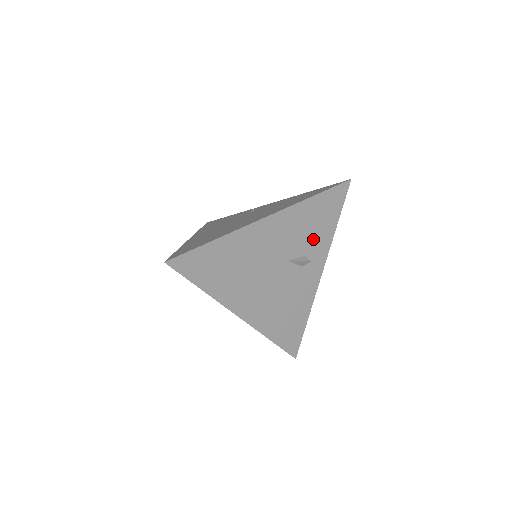
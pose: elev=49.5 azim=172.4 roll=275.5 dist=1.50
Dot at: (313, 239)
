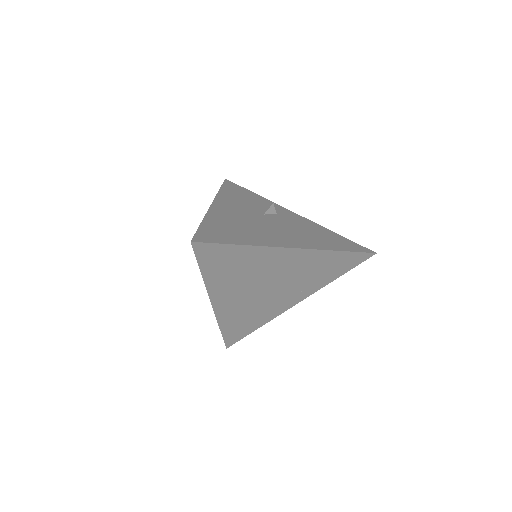
Dot at: (257, 203)
